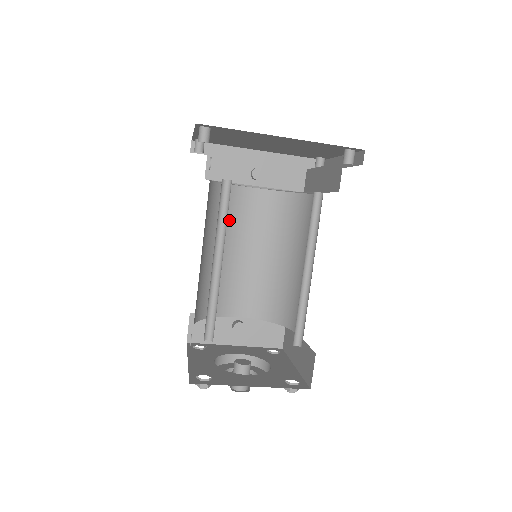
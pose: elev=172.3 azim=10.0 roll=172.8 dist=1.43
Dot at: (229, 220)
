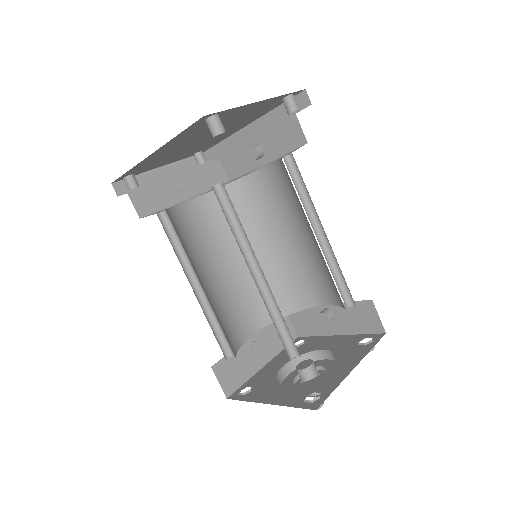
Dot at: (258, 213)
